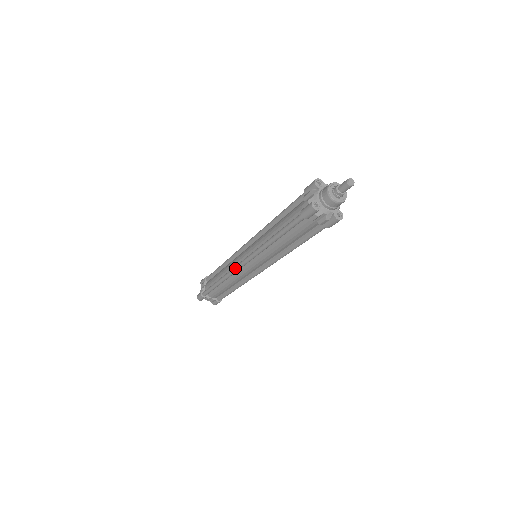
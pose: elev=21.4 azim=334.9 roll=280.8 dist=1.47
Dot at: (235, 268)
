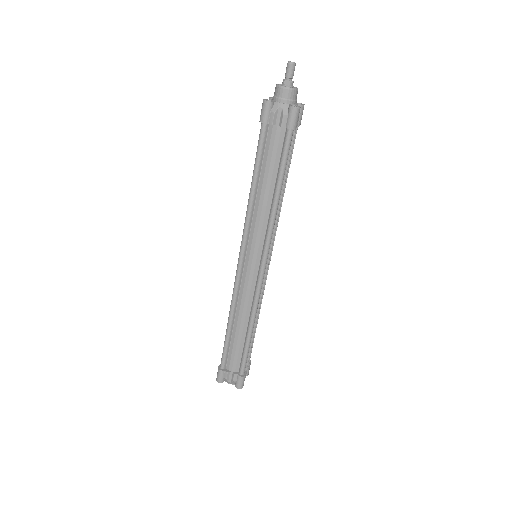
Dot at: (235, 276)
